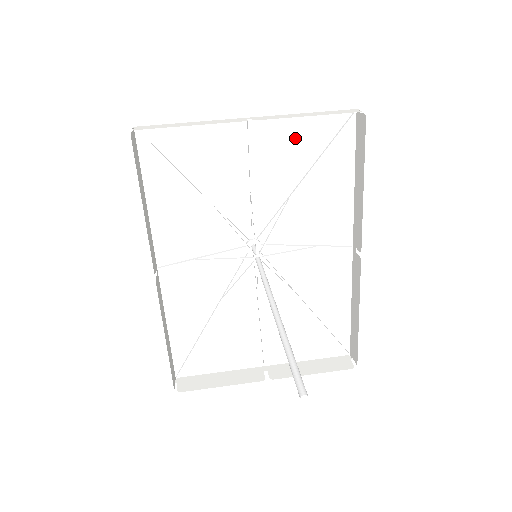
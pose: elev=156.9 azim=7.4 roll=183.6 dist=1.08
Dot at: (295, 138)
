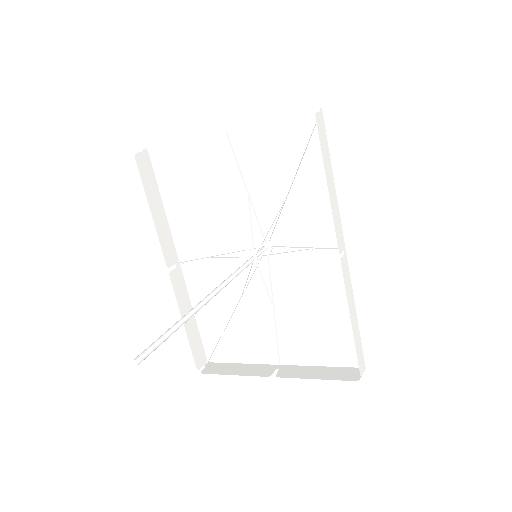
Dot at: (272, 144)
